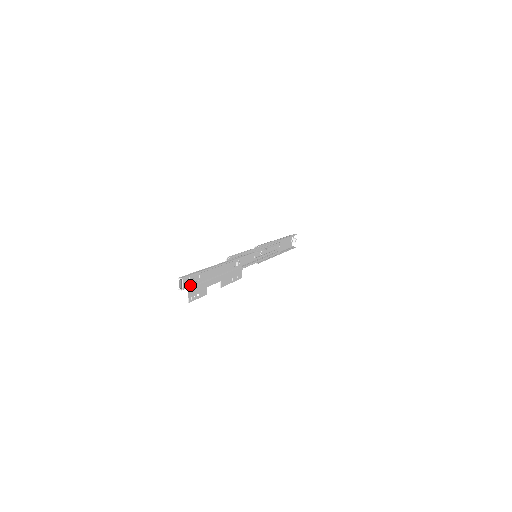
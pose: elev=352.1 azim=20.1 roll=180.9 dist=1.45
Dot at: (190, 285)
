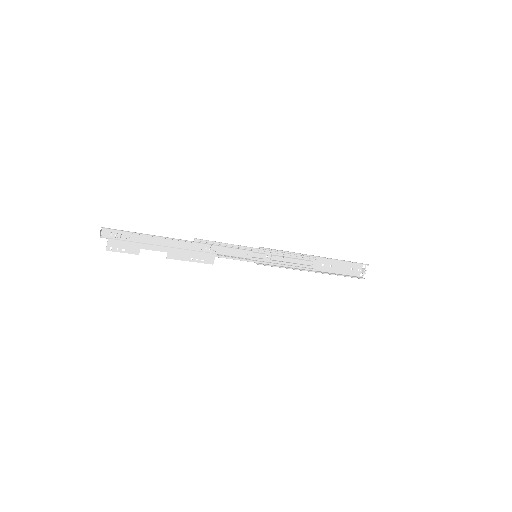
Dot at: (113, 237)
